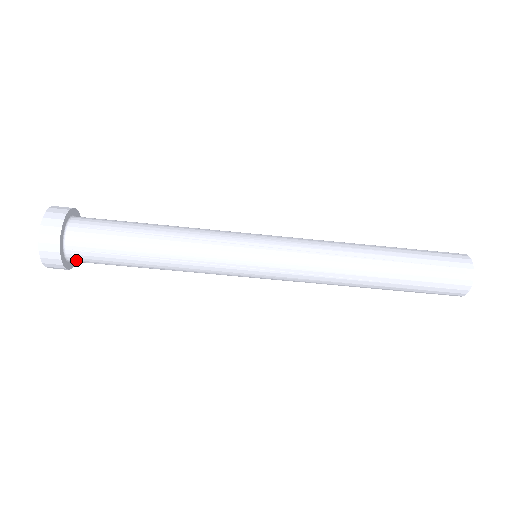
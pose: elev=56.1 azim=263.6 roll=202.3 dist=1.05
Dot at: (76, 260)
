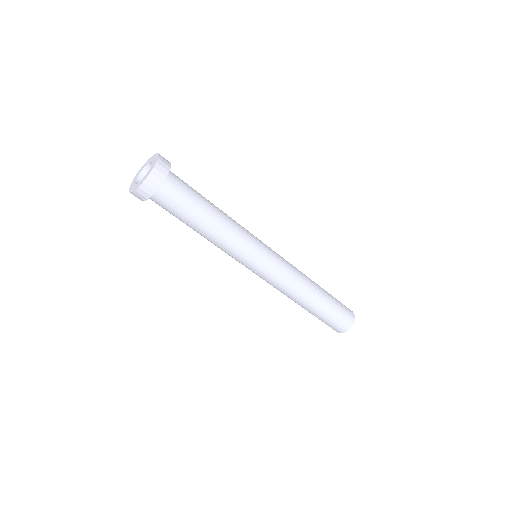
Dot at: (159, 195)
